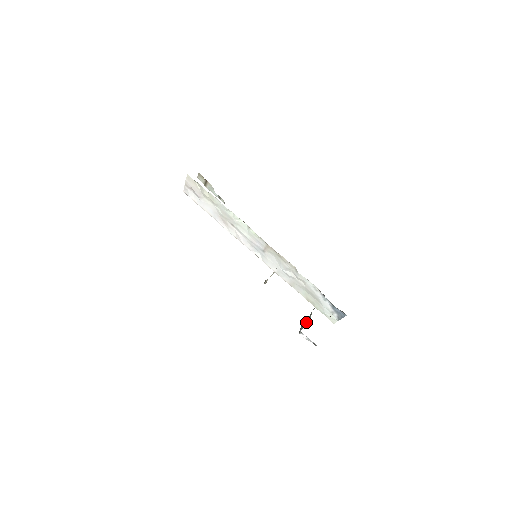
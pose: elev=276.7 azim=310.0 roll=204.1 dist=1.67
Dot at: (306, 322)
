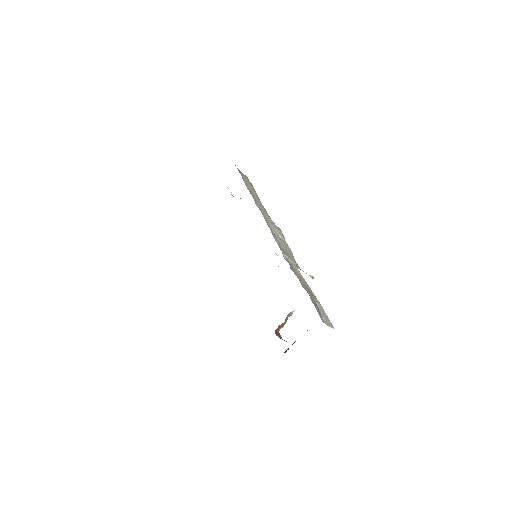
Dot at: occluded
